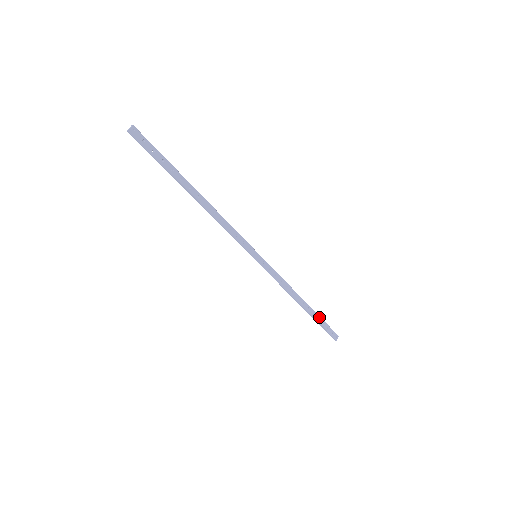
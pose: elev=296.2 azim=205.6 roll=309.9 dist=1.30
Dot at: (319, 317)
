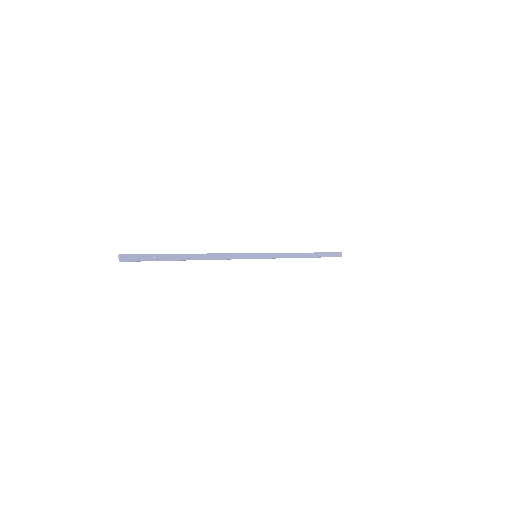
Dot at: (322, 253)
